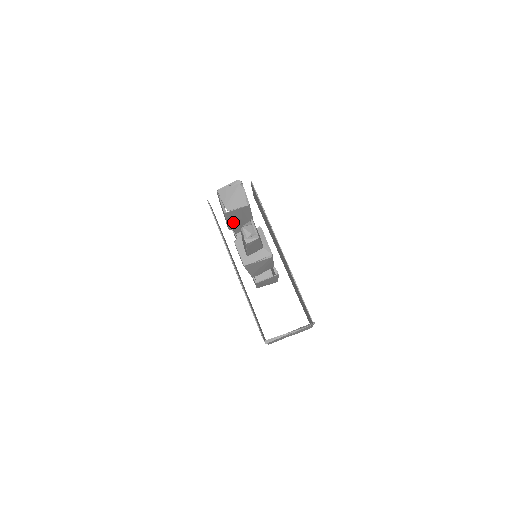
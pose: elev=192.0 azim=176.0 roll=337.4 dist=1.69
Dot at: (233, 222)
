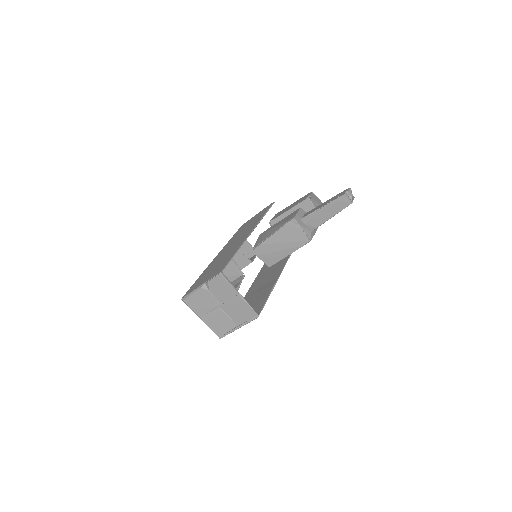
Dot at: occluded
